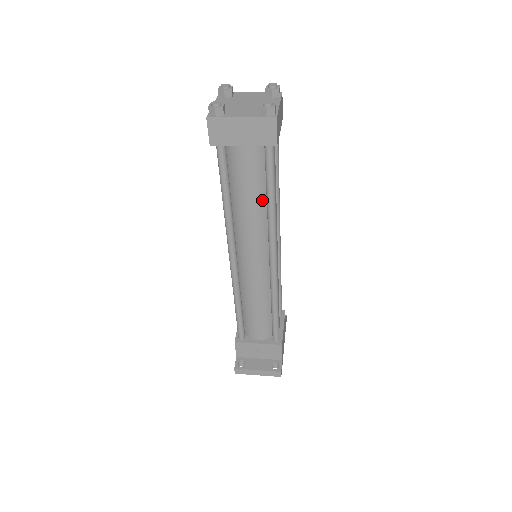
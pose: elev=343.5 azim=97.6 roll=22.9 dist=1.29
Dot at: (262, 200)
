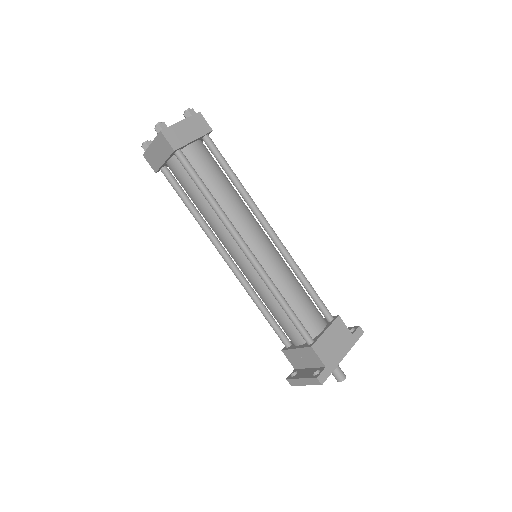
Dot at: occluded
